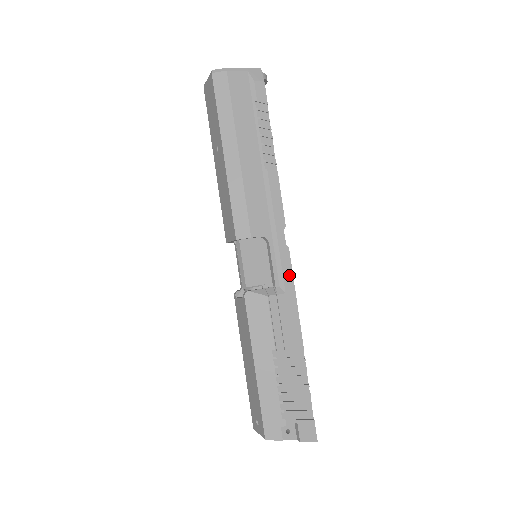
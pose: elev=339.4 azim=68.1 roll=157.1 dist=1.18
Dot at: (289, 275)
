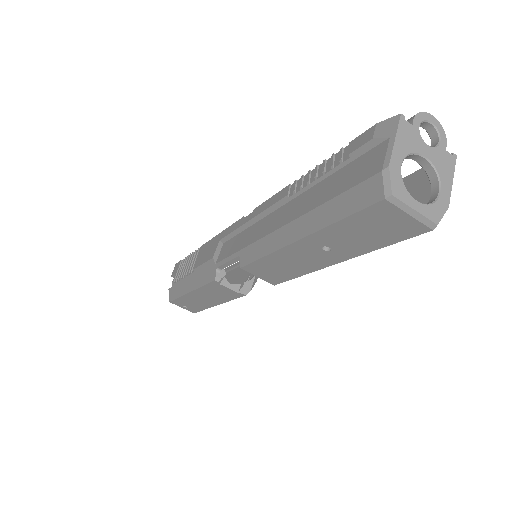
Dot at: occluded
